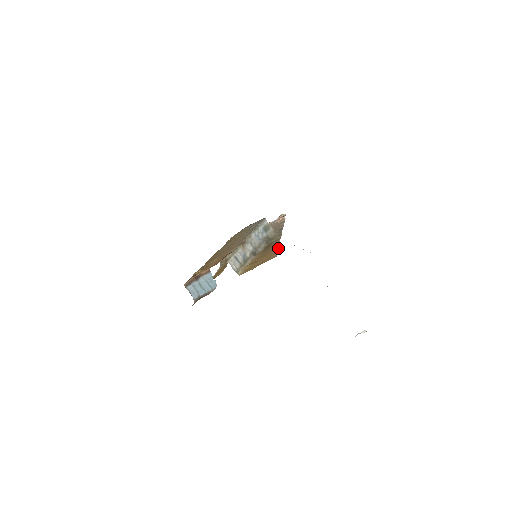
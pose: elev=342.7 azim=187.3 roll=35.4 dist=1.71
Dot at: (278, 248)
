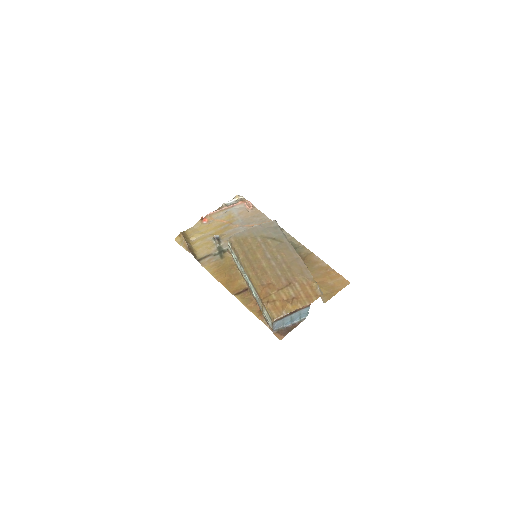
Dot at: occluded
